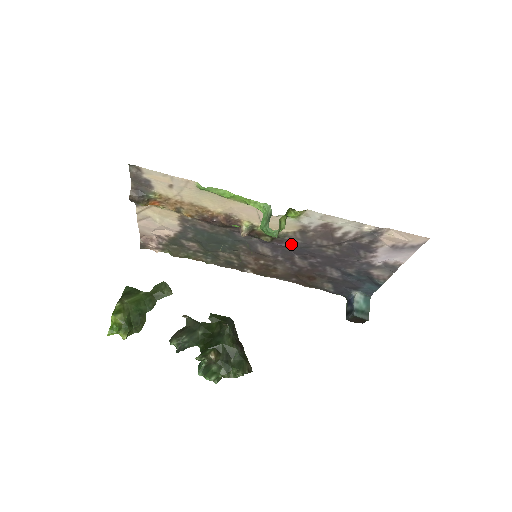
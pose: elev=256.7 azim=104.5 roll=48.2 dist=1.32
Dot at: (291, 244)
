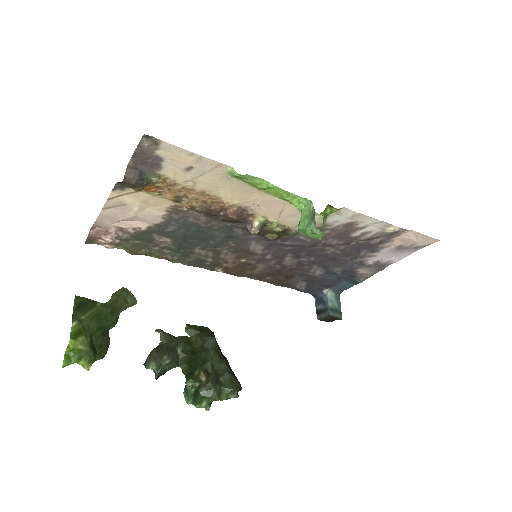
Dot at: (296, 242)
